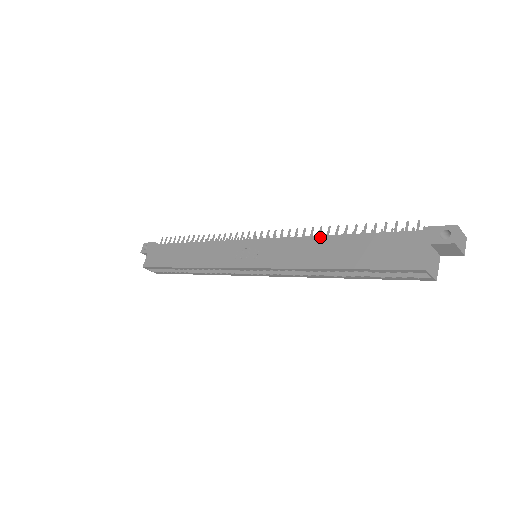
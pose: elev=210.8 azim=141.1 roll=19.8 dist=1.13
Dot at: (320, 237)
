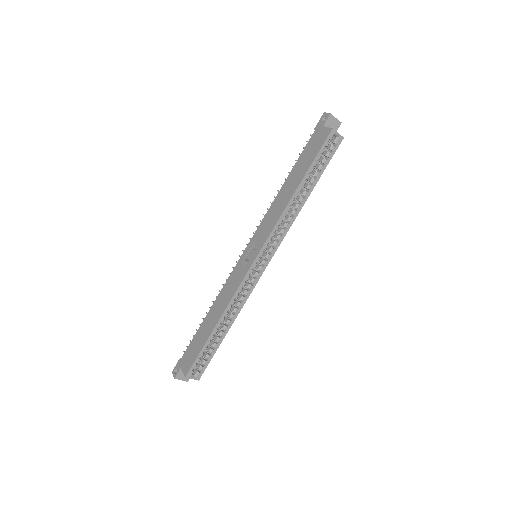
Dot at: (278, 194)
